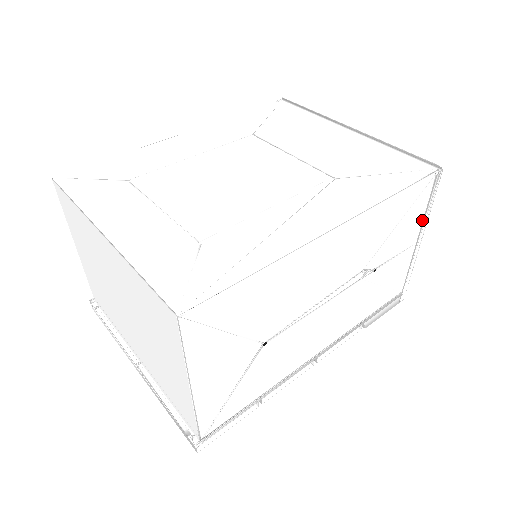
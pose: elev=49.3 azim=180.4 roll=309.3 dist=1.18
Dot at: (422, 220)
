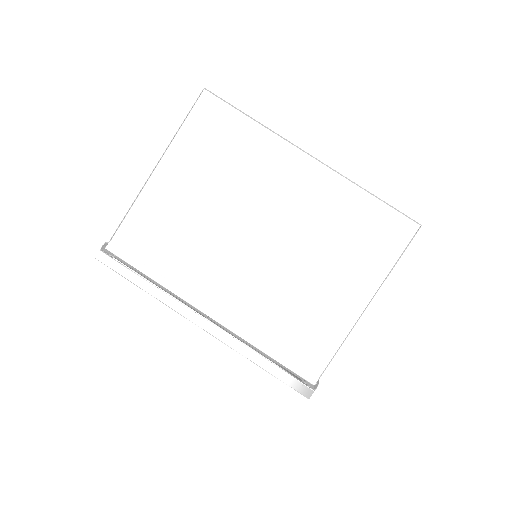
Dot at: occluded
